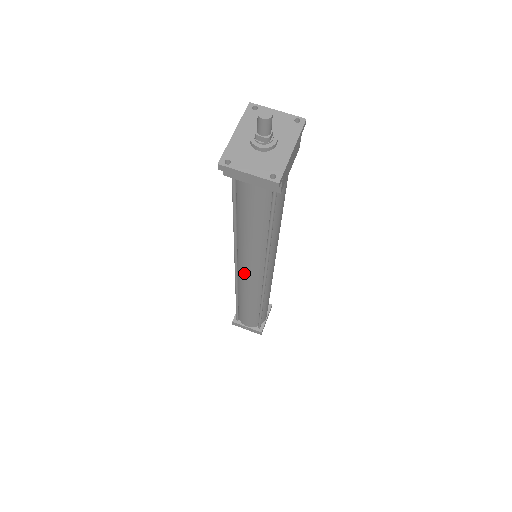
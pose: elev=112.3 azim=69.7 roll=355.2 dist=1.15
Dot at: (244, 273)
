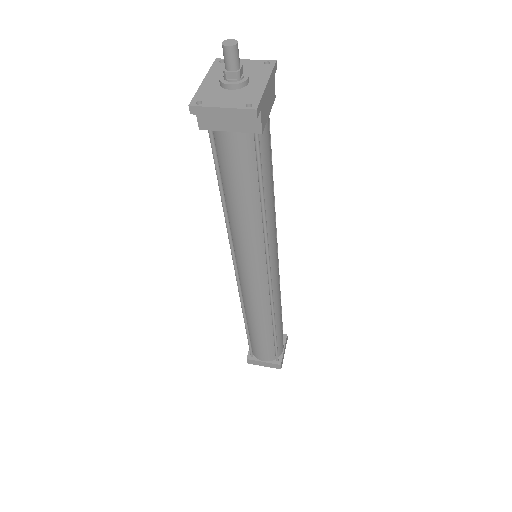
Dot at: (246, 276)
